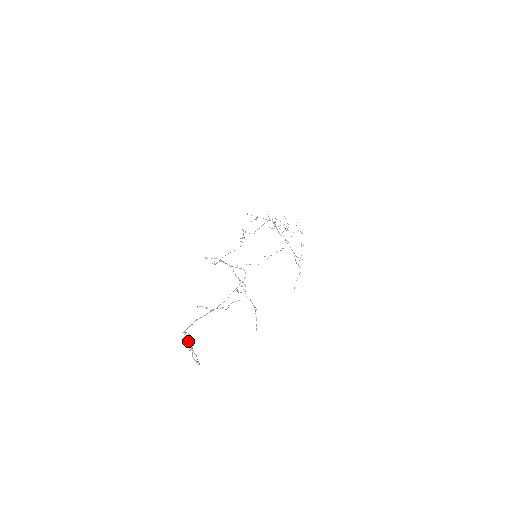
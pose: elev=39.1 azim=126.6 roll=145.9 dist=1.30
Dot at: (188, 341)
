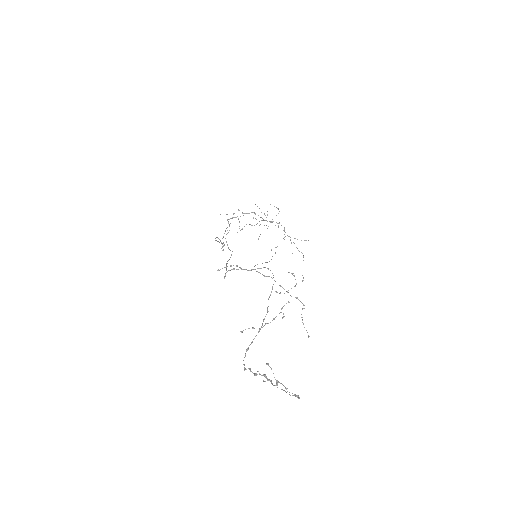
Dot at: occluded
